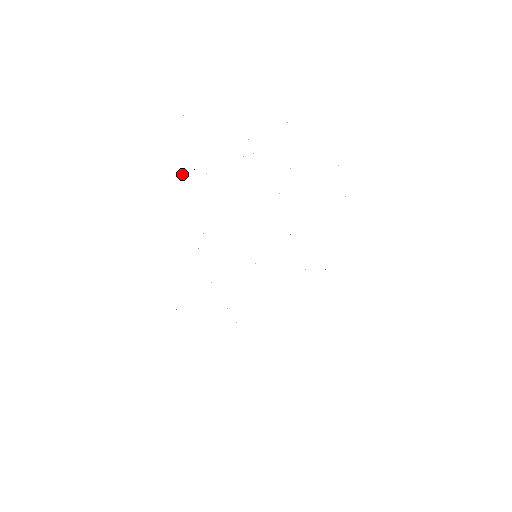
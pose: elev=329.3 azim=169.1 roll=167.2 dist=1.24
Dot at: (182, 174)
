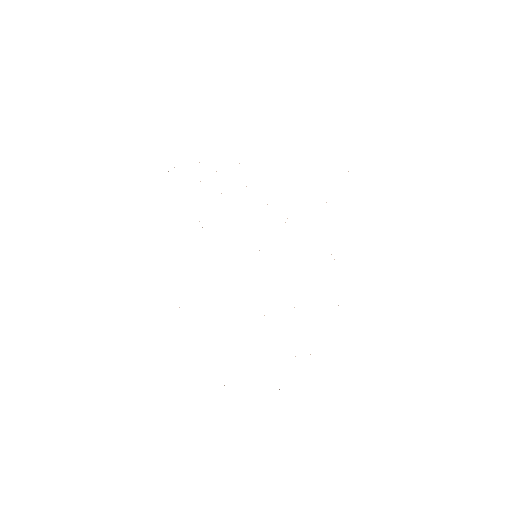
Dot at: occluded
